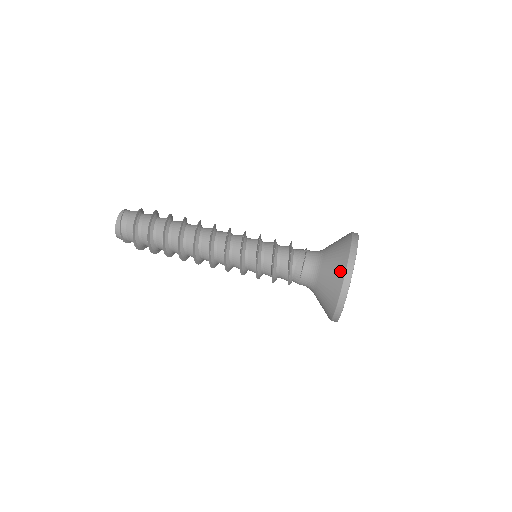
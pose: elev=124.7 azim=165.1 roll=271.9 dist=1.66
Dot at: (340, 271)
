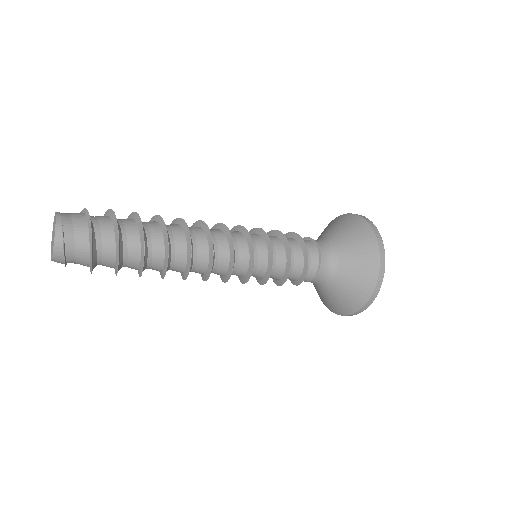
Dot at: (371, 273)
